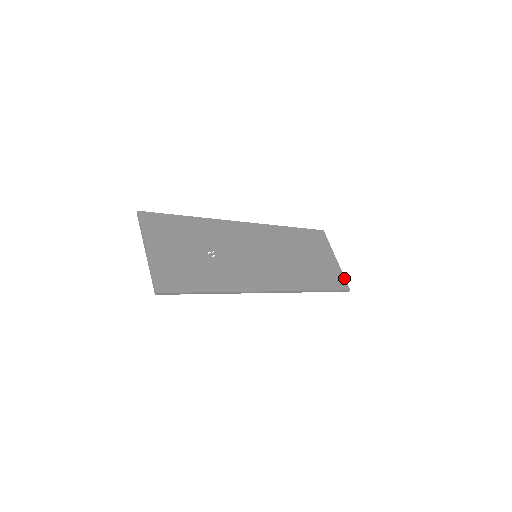
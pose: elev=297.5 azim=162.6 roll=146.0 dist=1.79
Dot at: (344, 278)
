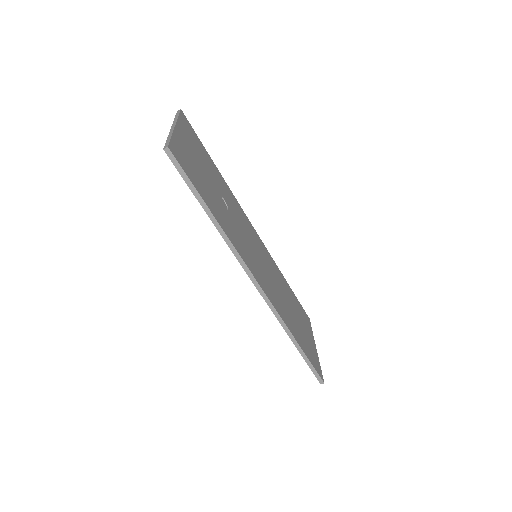
Dot at: (320, 368)
